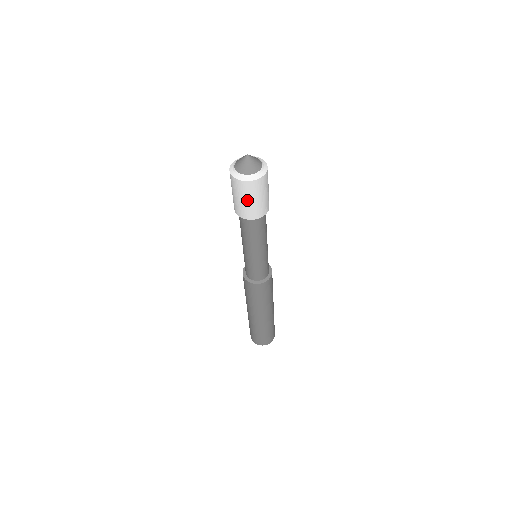
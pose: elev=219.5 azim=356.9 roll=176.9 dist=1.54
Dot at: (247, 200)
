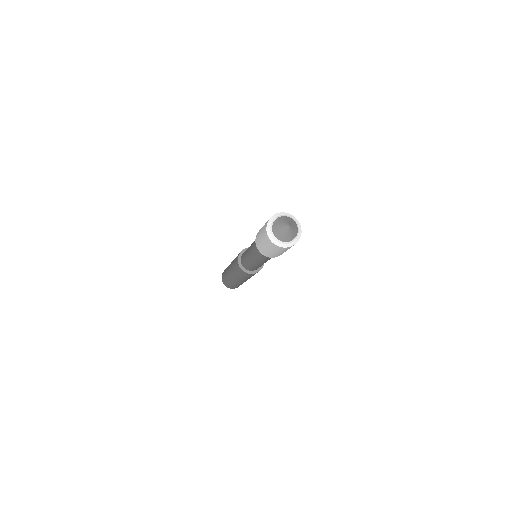
Dot at: (277, 252)
